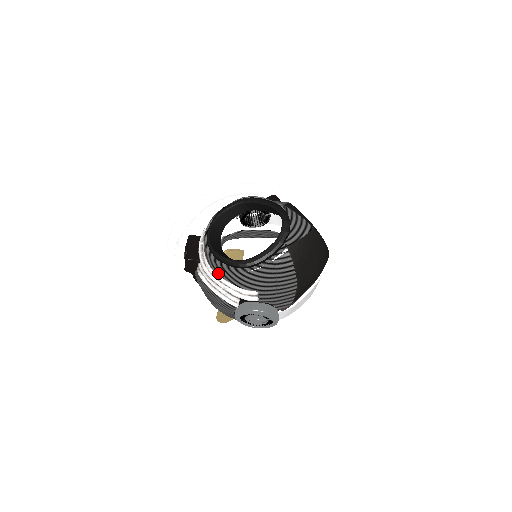
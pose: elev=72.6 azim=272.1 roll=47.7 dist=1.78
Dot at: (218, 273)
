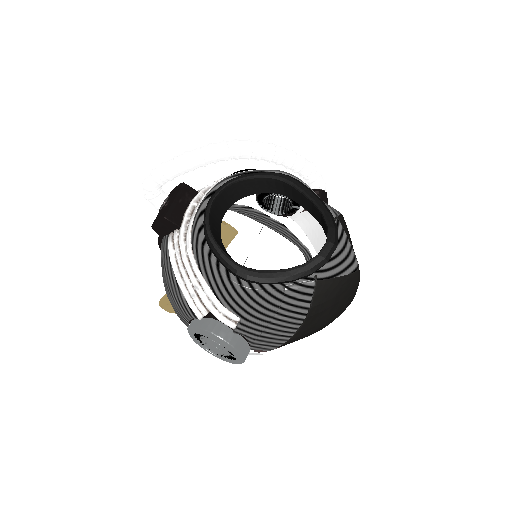
Dot at: (198, 263)
